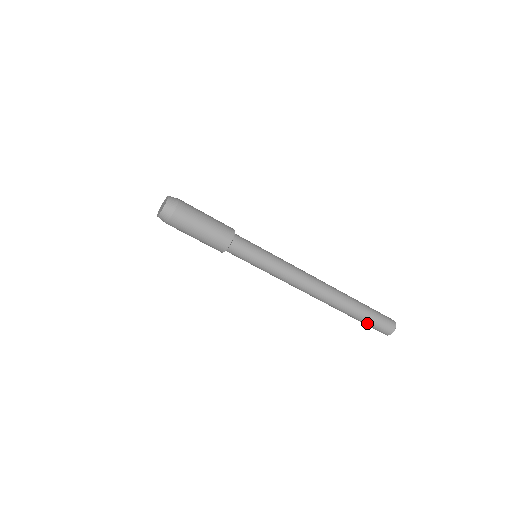
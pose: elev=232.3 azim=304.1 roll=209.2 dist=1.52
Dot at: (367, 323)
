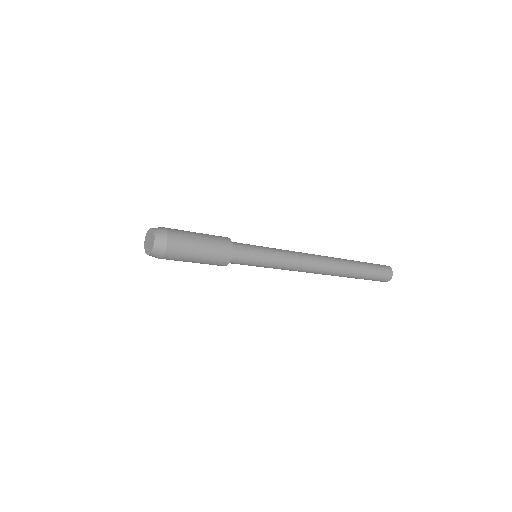
Dot at: (364, 279)
